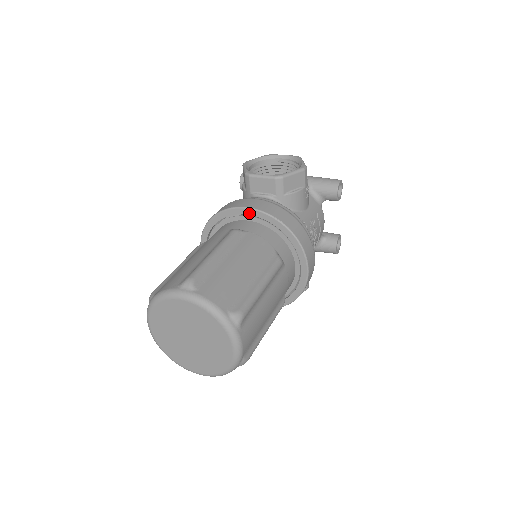
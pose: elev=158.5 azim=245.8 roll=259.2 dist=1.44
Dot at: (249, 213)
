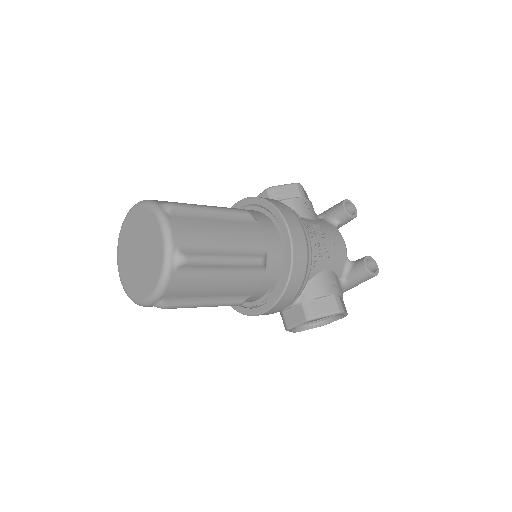
Dot at: occluded
